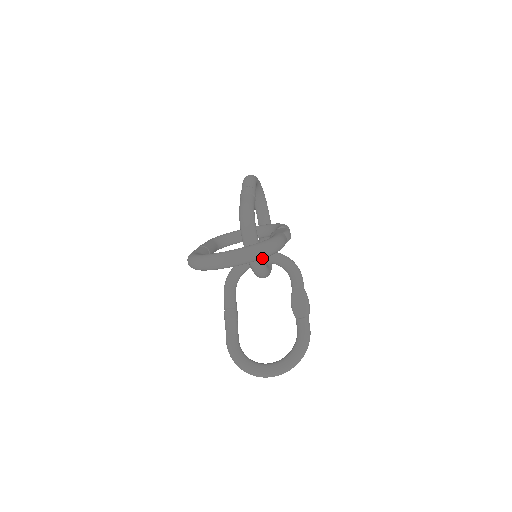
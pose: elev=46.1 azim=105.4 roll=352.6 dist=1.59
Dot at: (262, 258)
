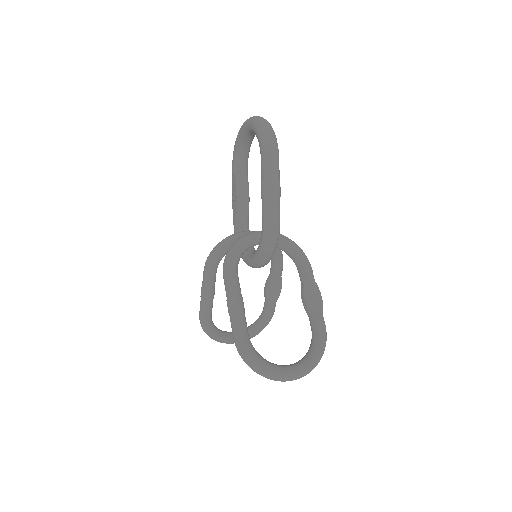
Dot at: occluded
